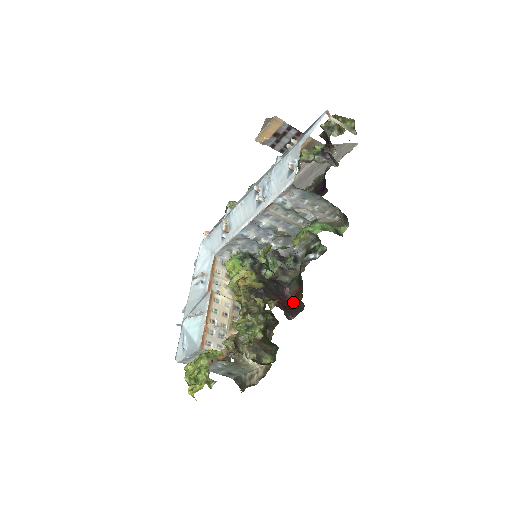
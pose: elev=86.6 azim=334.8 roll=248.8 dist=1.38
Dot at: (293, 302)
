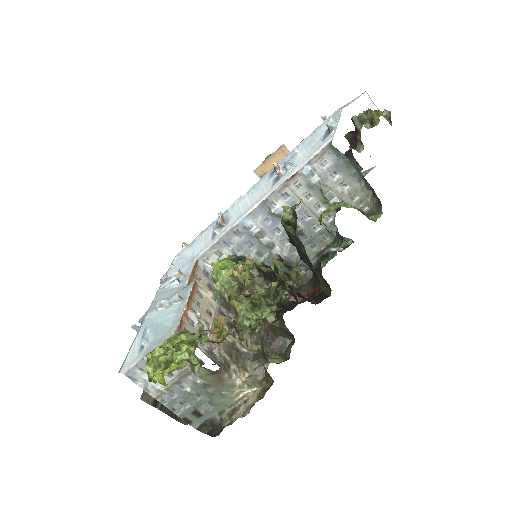
Dot at: (309, 299)
